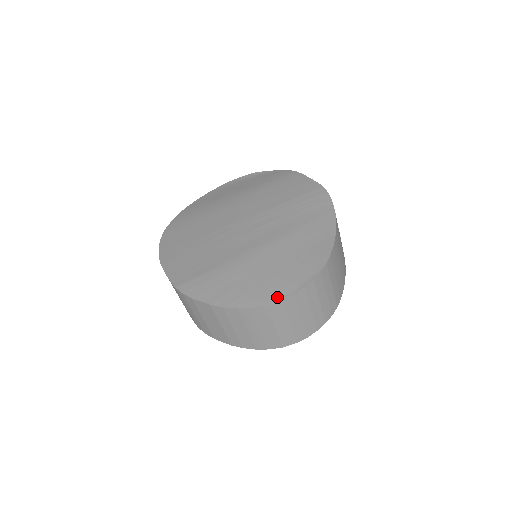
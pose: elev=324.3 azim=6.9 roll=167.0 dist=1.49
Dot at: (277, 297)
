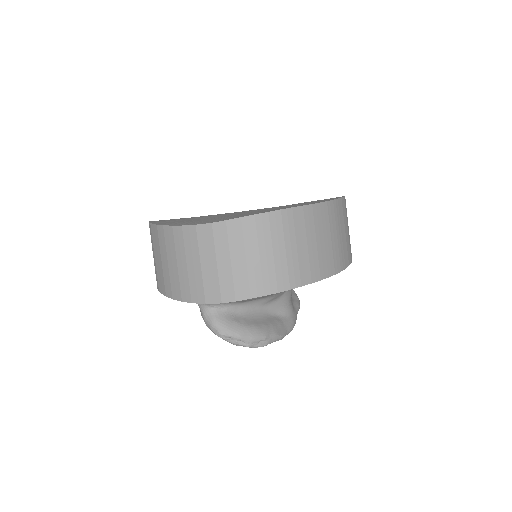
Dot at: (211, 222)
